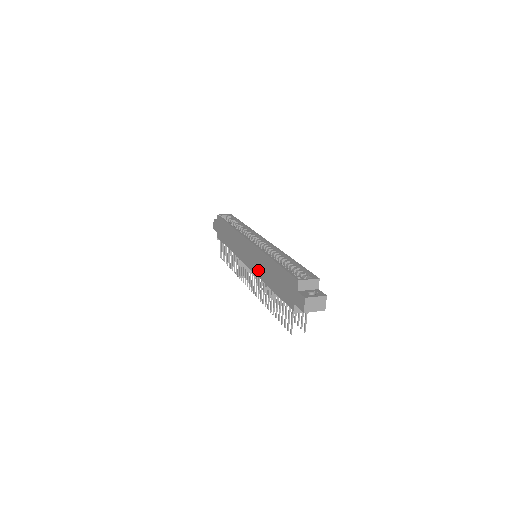
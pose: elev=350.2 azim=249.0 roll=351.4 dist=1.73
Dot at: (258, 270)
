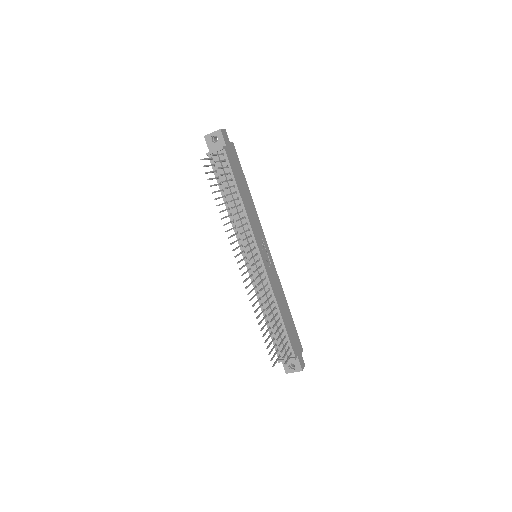
Dot at: occluded
